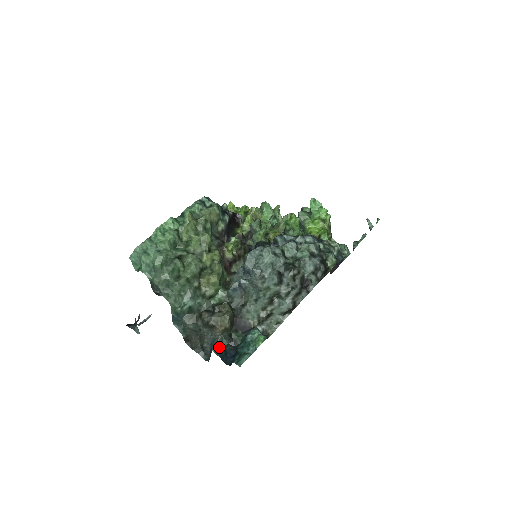
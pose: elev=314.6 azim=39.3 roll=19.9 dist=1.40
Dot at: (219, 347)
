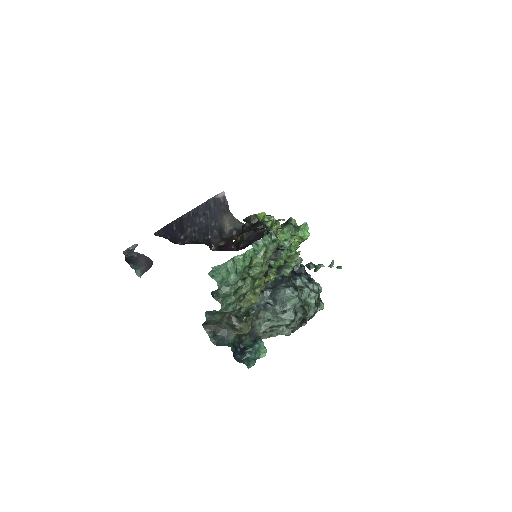
Dot at: (232, 343)
